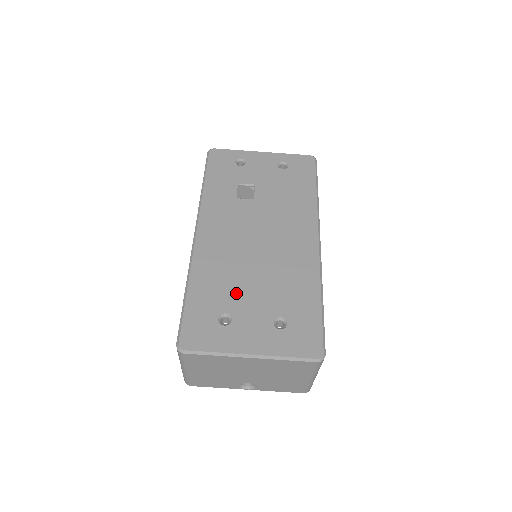
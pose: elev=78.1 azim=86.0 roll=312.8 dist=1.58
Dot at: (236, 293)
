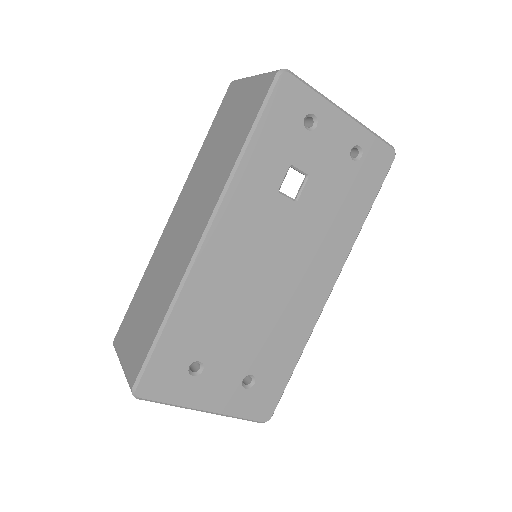
Dot at: (220, 338)
